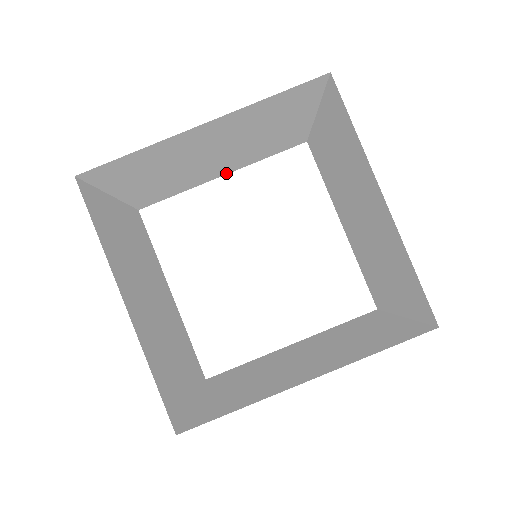
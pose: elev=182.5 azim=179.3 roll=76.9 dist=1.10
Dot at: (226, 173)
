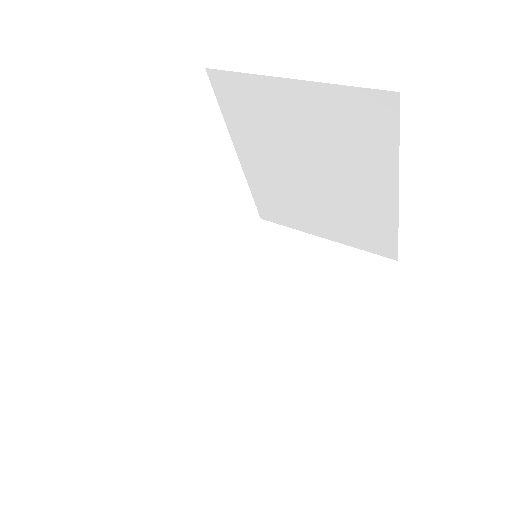
Dot at: occluded
